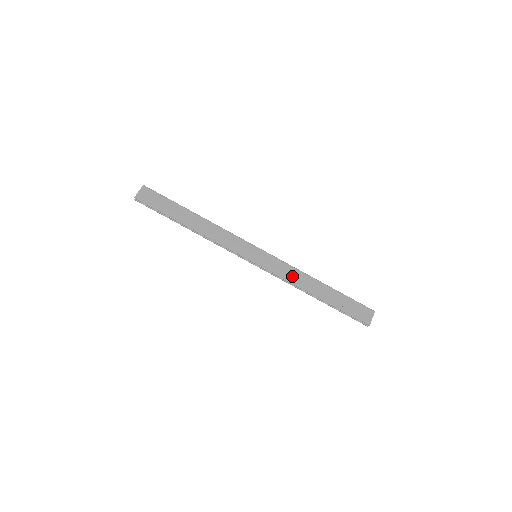
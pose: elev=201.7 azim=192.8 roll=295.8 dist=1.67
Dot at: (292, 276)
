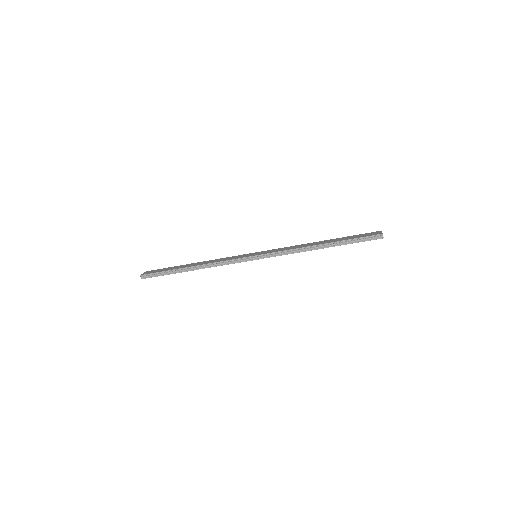
Dot at: (293, 248)
